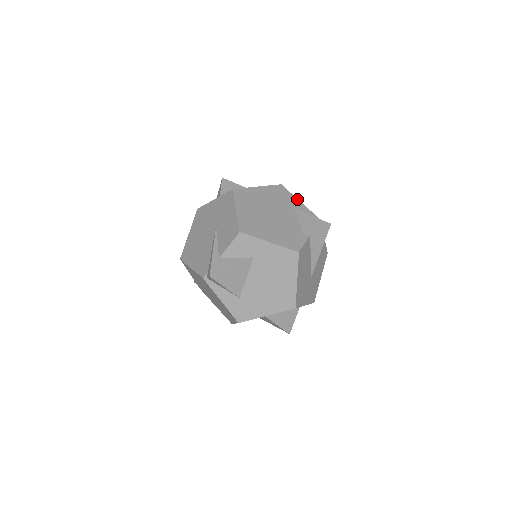
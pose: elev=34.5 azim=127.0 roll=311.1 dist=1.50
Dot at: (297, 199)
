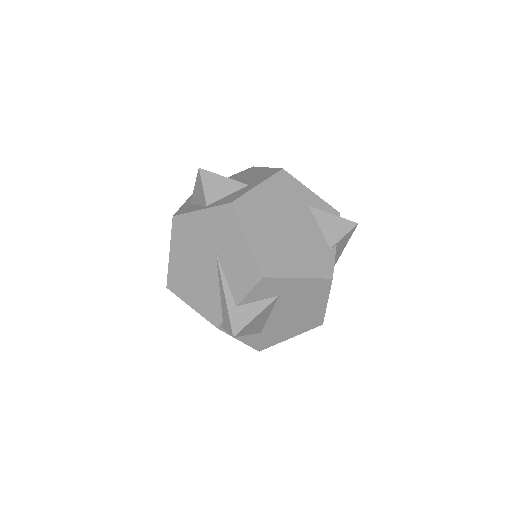
Dot at: (307, 188)
